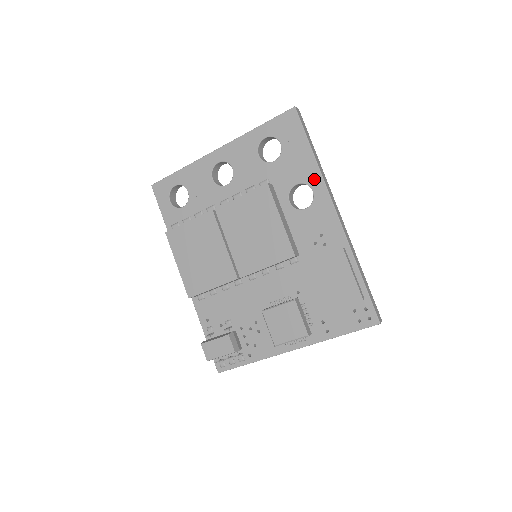
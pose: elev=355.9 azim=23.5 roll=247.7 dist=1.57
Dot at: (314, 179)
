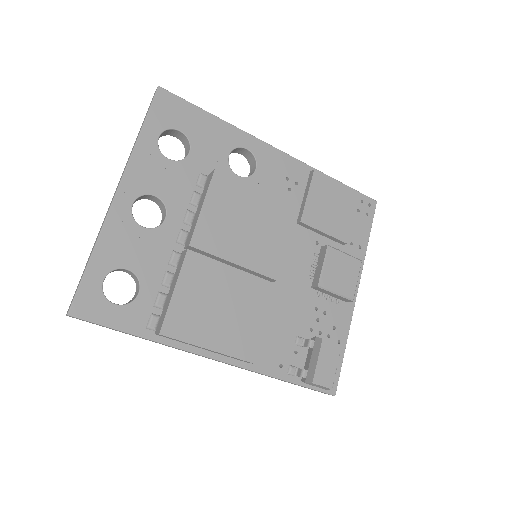
Dot at: (238, 138)
